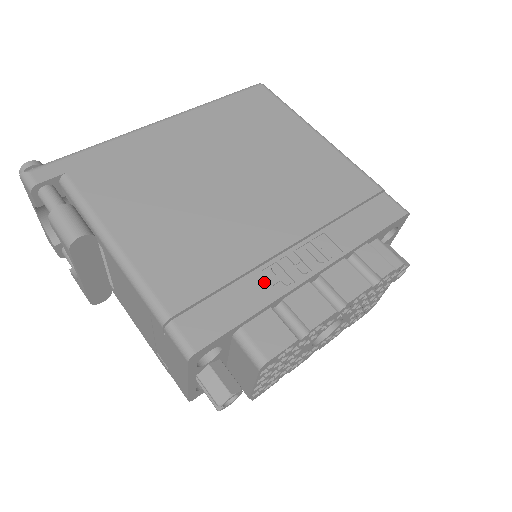
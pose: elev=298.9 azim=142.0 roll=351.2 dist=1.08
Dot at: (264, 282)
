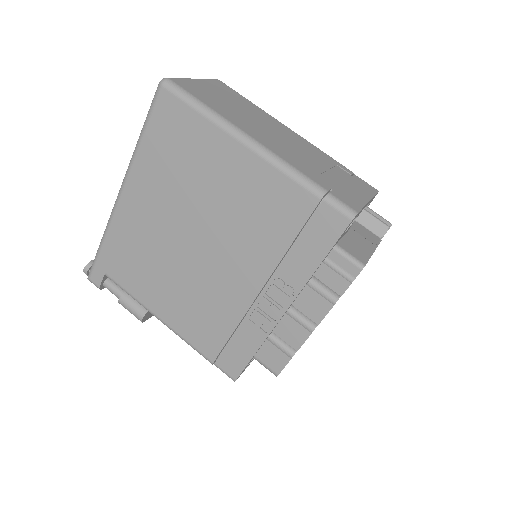
Dot at: (253, 327)
